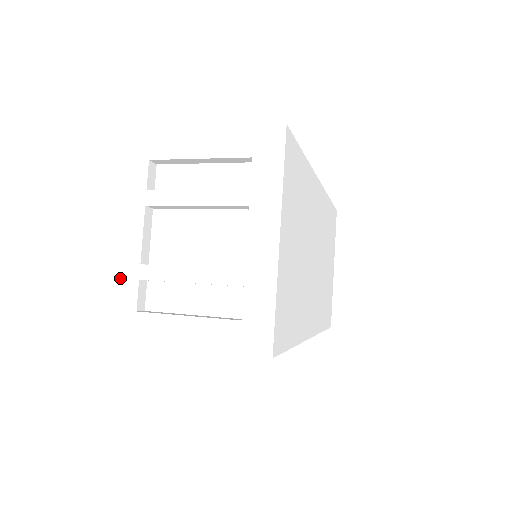
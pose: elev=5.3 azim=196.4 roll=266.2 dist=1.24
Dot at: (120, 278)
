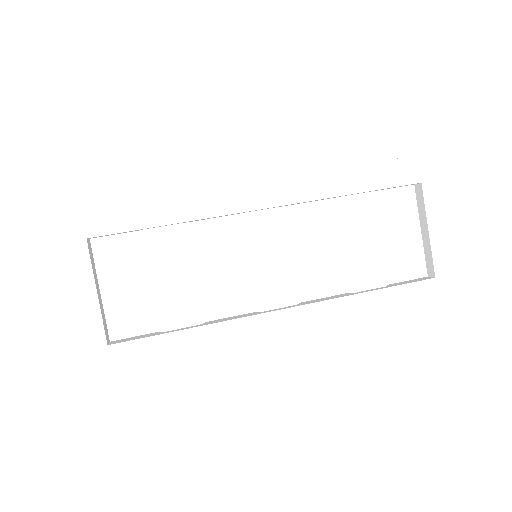
Dot at: occluded
